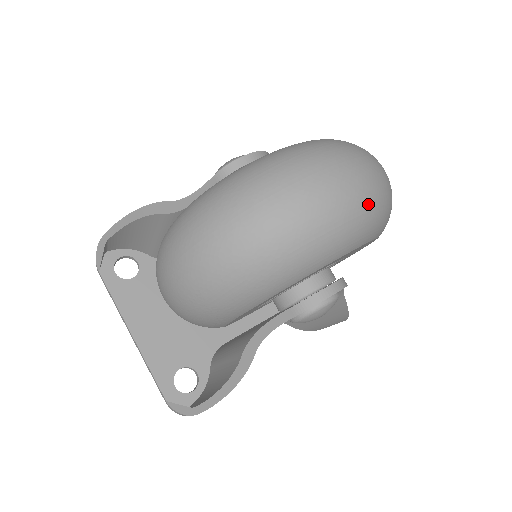
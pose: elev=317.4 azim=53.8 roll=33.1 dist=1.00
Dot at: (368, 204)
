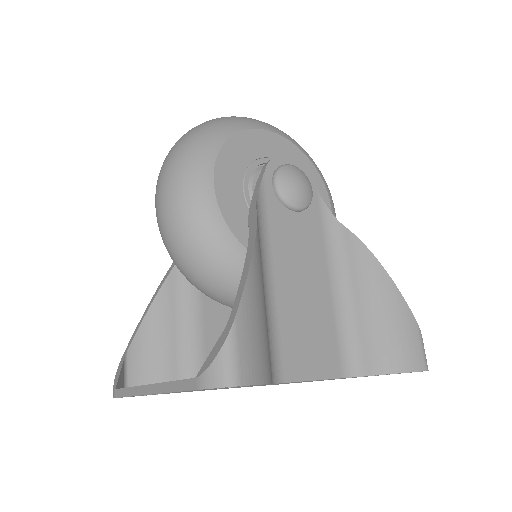
Dot at: occluded
